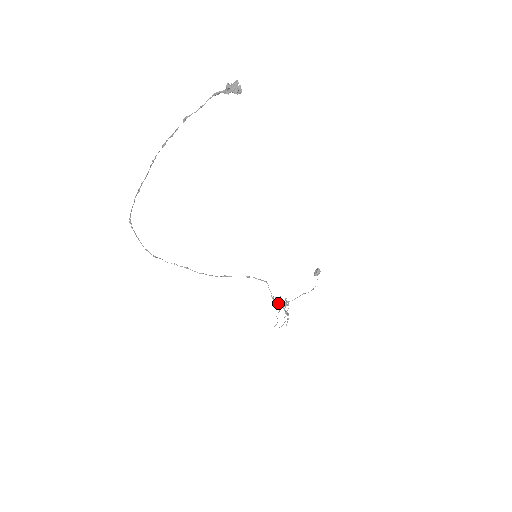
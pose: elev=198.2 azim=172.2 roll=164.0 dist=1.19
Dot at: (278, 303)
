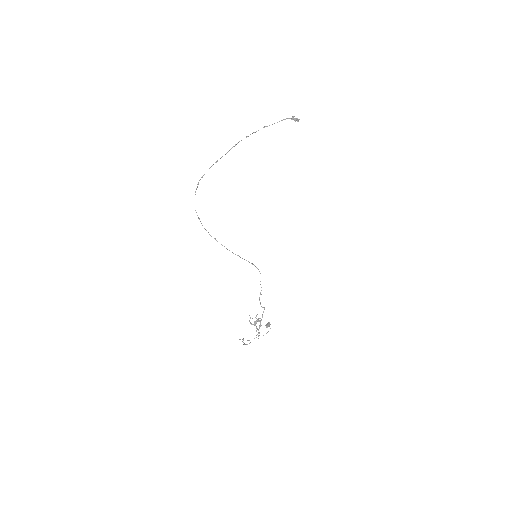
Dot at: occluded
